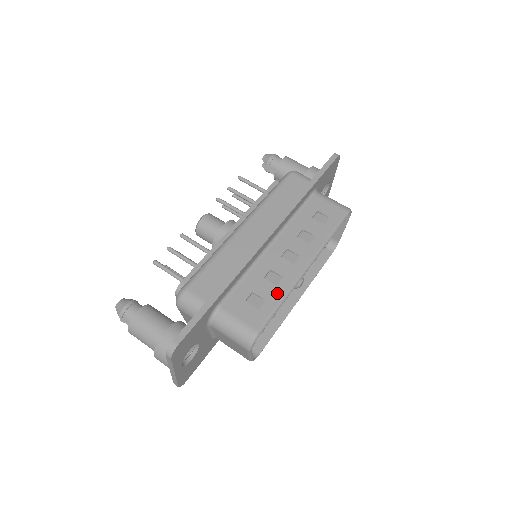
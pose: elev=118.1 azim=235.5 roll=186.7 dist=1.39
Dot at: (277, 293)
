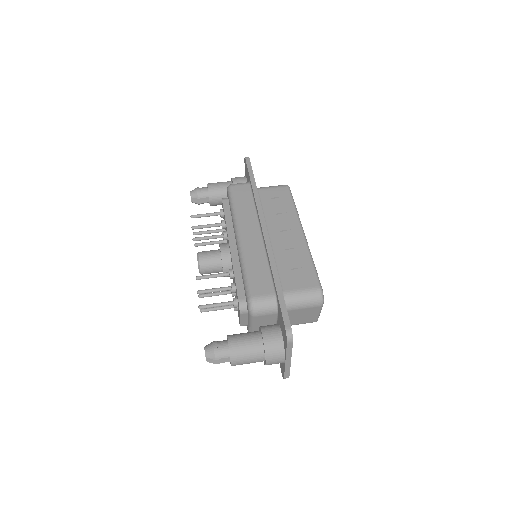
Dot at: (305, 258)
